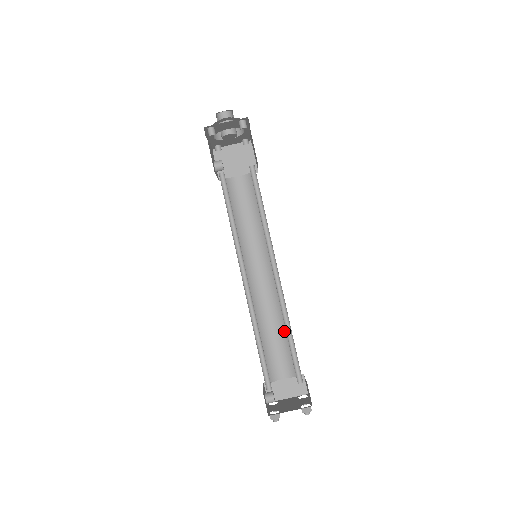
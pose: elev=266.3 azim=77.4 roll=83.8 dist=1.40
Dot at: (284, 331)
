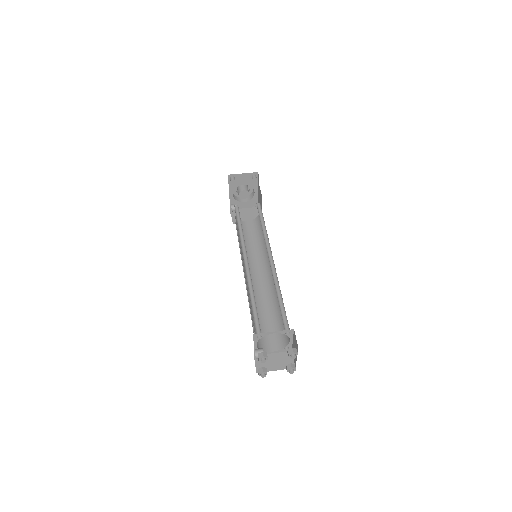
Dot at: (275, 313)
